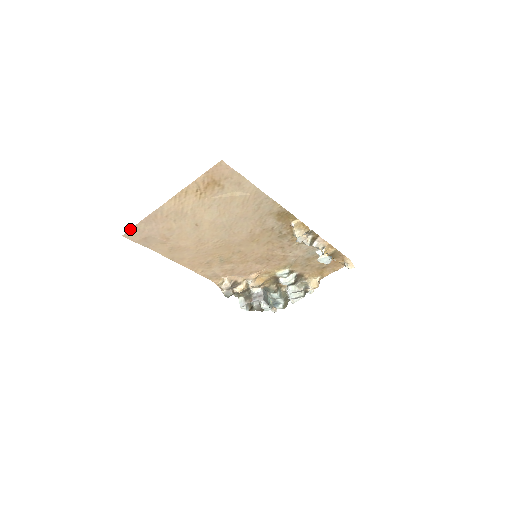
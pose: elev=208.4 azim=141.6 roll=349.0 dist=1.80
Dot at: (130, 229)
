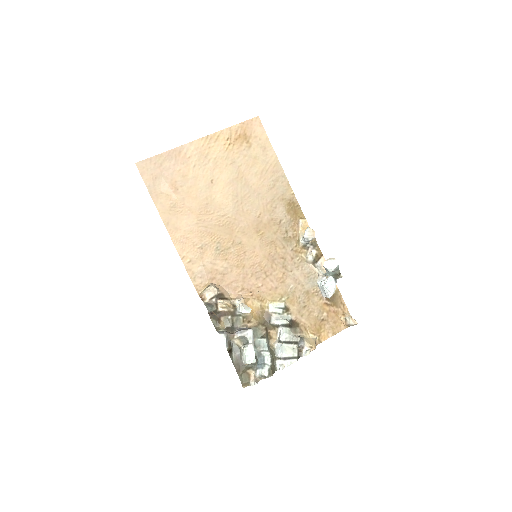
Dot at: (148, 158)
